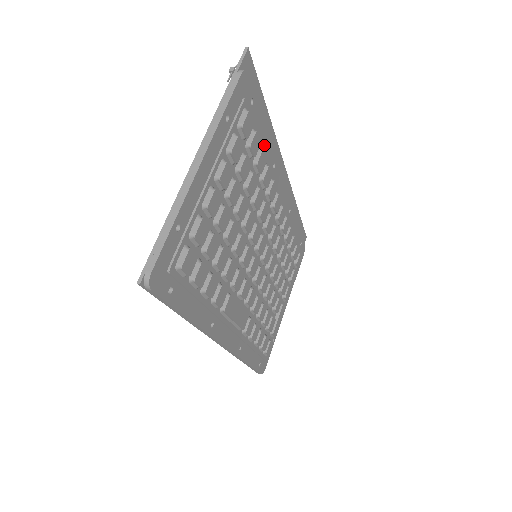
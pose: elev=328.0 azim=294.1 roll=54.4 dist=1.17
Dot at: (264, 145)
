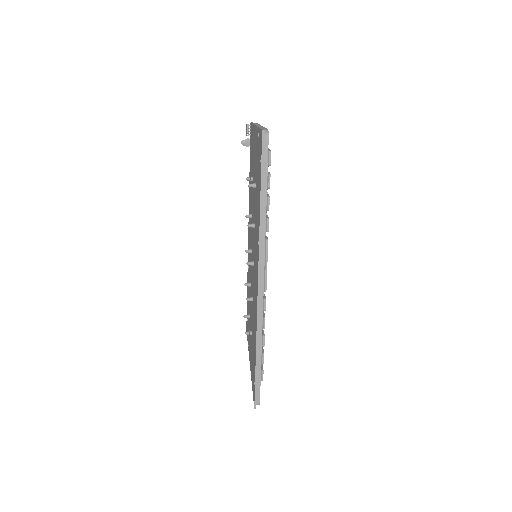
Dot at: occluded
